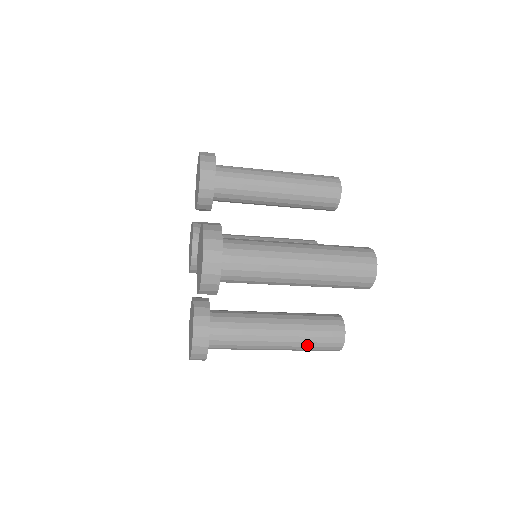
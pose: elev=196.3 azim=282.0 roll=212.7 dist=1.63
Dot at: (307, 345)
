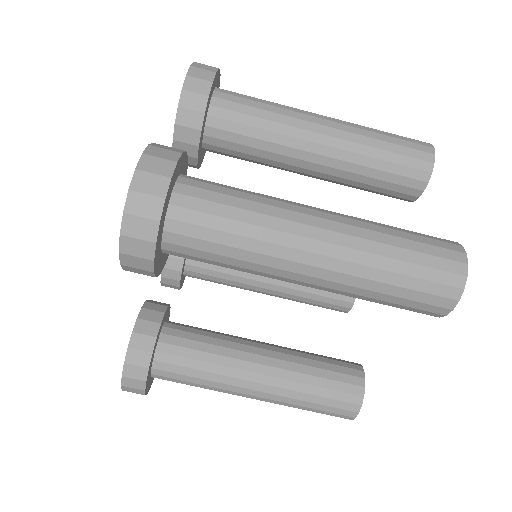
Dot at: (387, 232)
